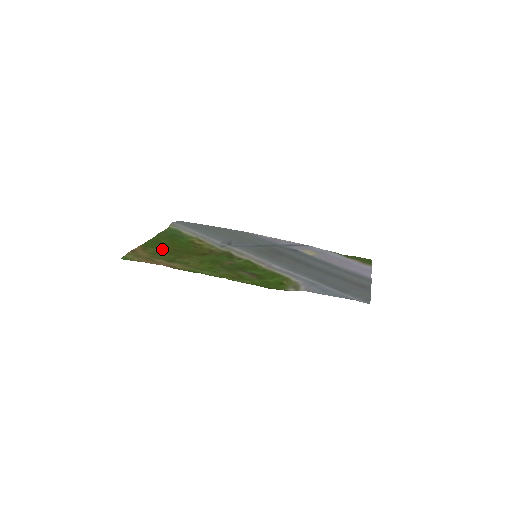
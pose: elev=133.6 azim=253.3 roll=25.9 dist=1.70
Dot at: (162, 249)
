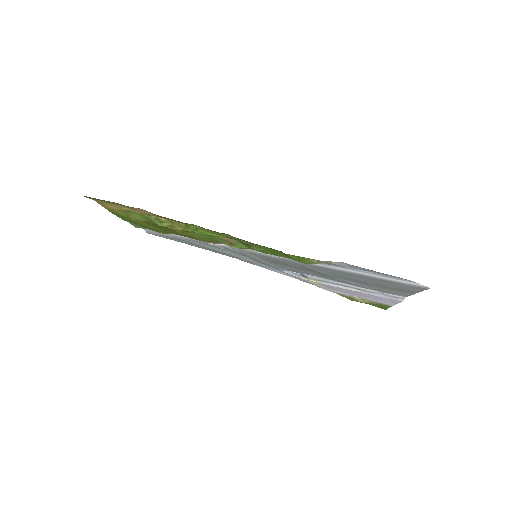
Dot at: occluded
